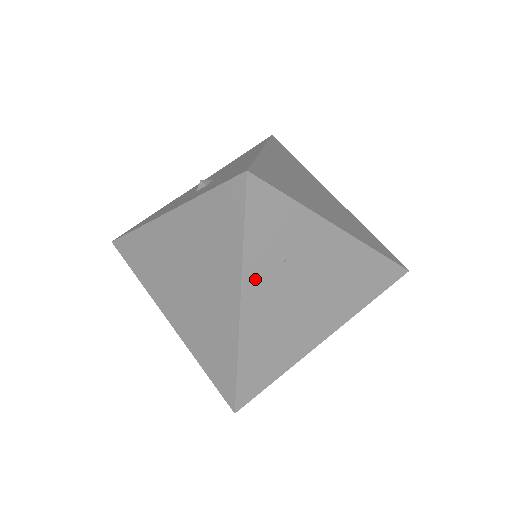
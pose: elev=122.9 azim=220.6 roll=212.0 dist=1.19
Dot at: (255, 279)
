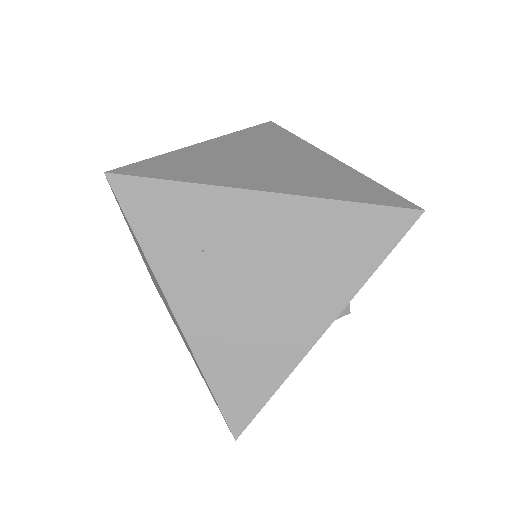
Dot at: (176, 281)
